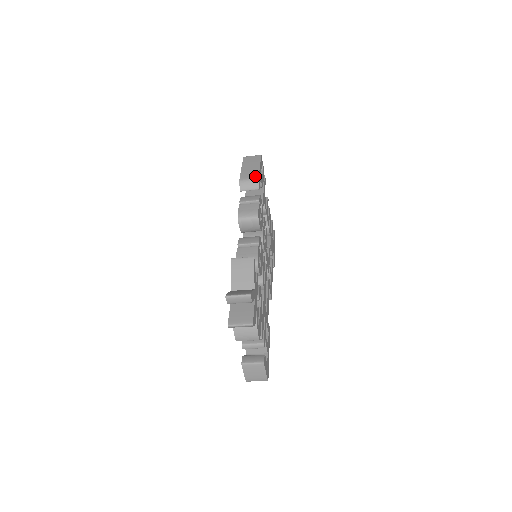
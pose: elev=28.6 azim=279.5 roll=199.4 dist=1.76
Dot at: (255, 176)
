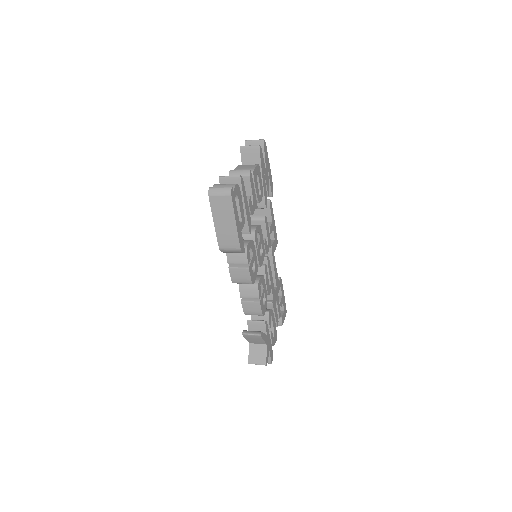
Dot at: (235, 246)
